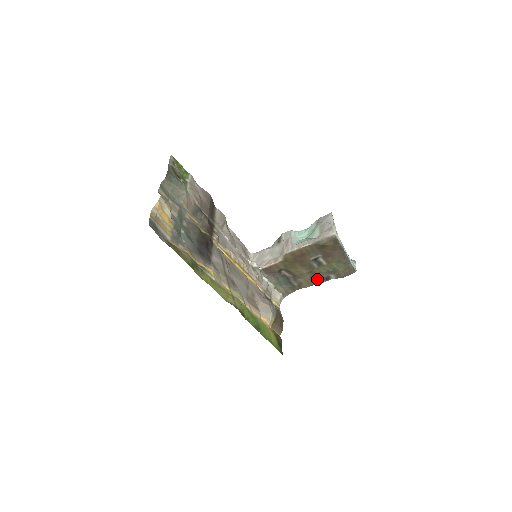
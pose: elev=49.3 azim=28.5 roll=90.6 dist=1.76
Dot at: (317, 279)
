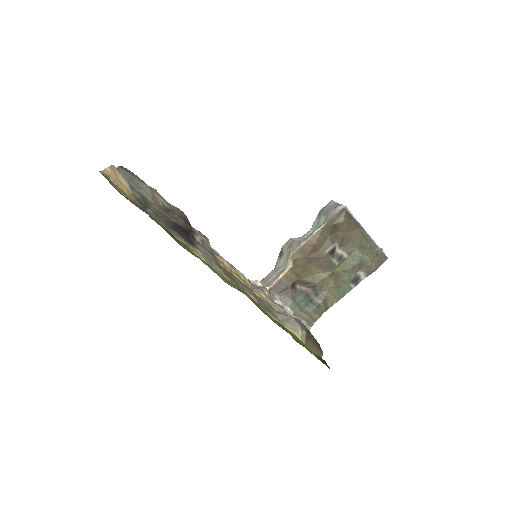
Dot at: (344, 285)
